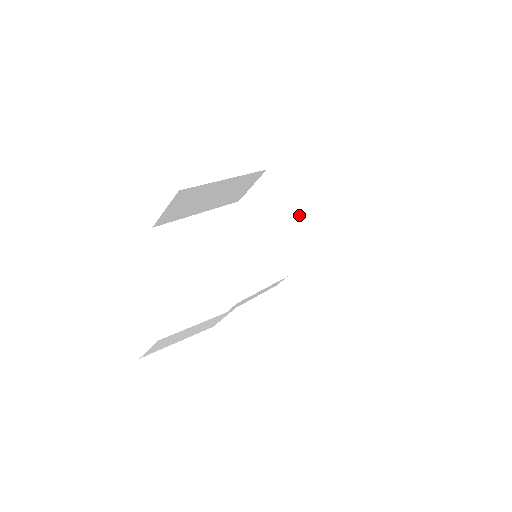
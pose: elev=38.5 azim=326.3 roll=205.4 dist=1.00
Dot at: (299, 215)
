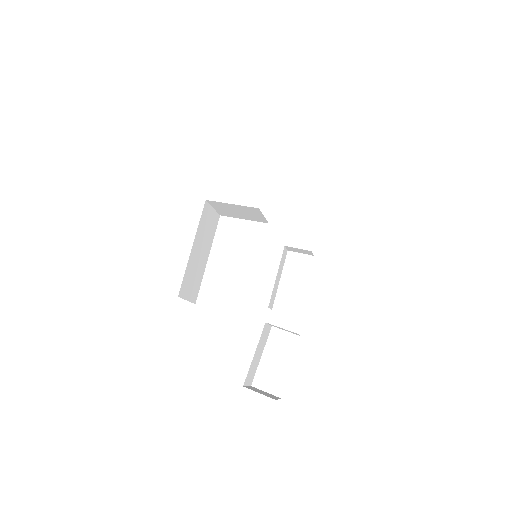
Dot at: (250, 207)
